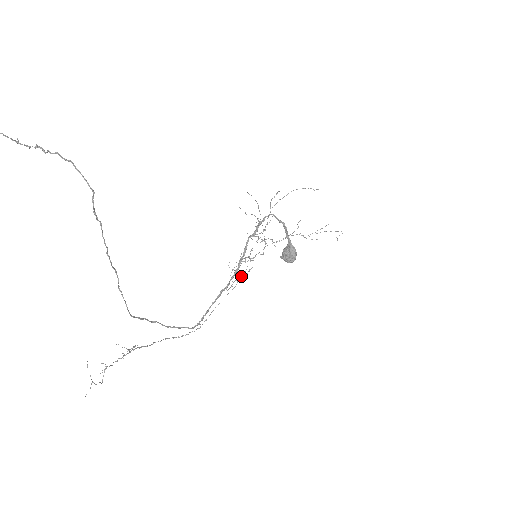
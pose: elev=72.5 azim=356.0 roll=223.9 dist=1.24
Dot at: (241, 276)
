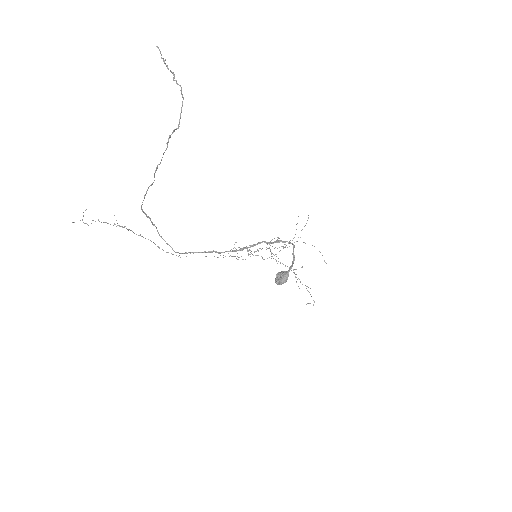
Dot at: (235, 256)
